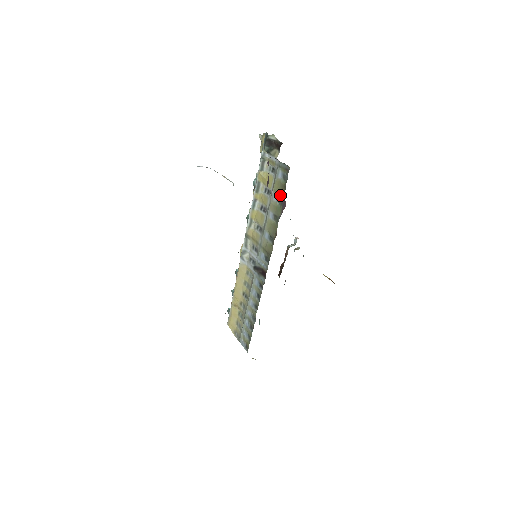
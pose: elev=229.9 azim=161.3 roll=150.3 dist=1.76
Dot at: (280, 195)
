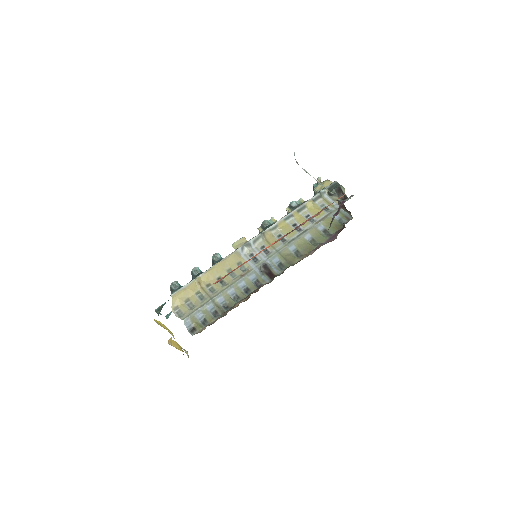
Dot at: (329, 229)
